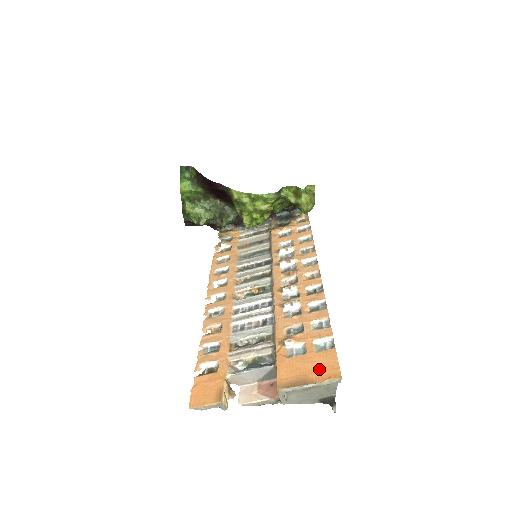
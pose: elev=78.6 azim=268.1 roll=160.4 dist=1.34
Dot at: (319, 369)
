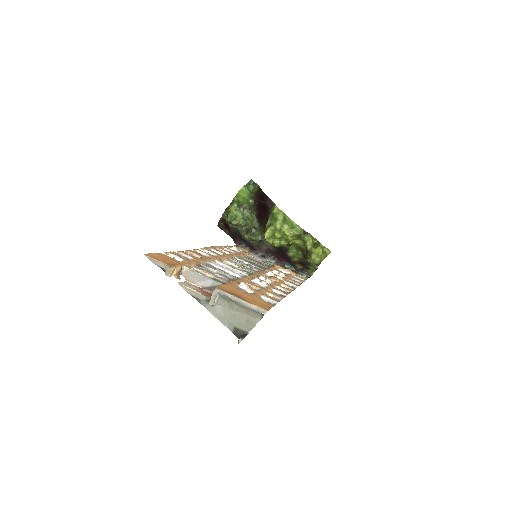
Dot at: (255, 301)
